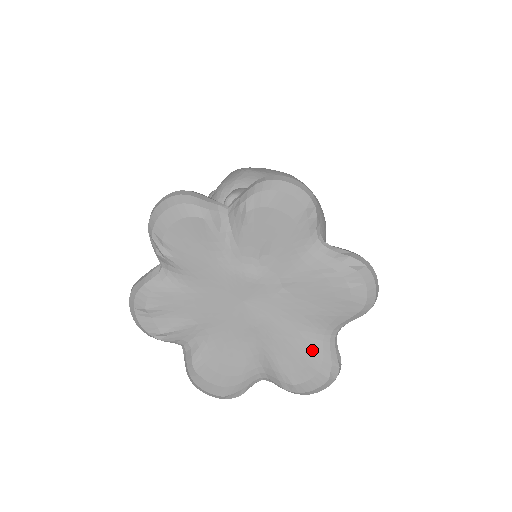
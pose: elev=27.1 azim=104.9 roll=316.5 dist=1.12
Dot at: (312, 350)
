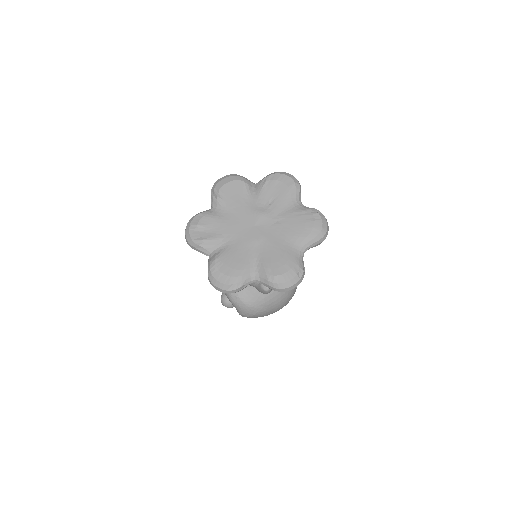
Dot at: (289, 256)
